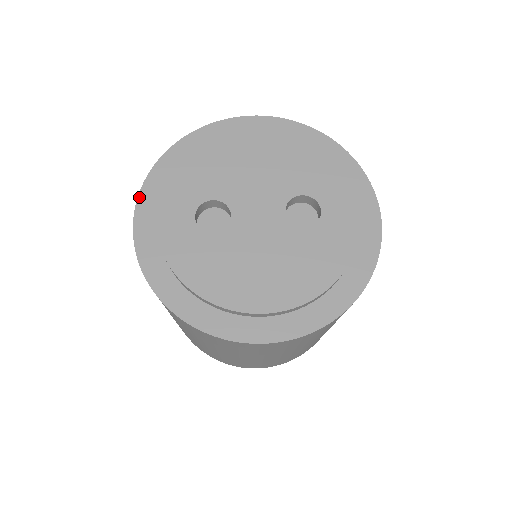
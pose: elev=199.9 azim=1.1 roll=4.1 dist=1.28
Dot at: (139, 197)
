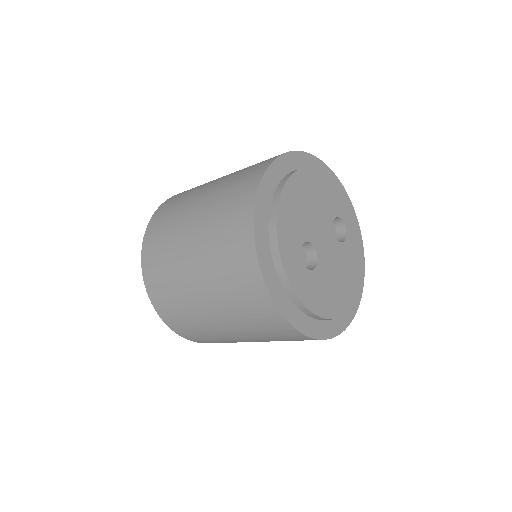
Dot at: (259, 259)
